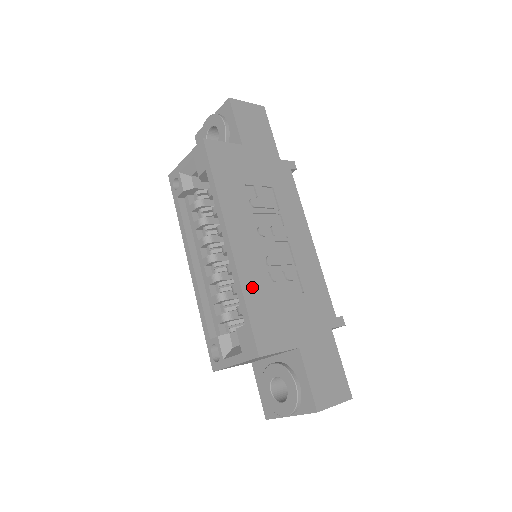
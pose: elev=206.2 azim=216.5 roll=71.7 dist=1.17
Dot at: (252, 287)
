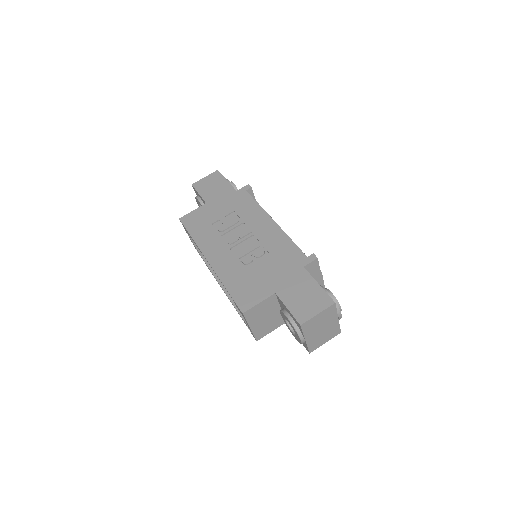
Dot at: (229, 277)
